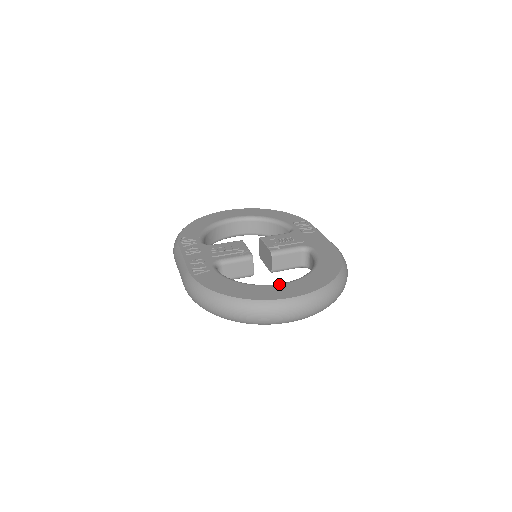
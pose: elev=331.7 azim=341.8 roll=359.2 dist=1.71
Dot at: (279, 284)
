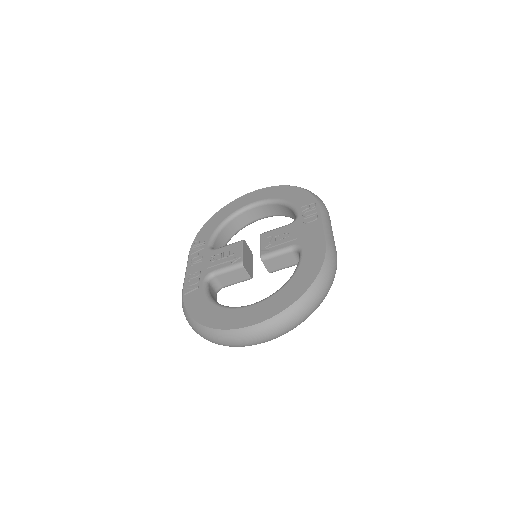
Dot at: (245, 307)
